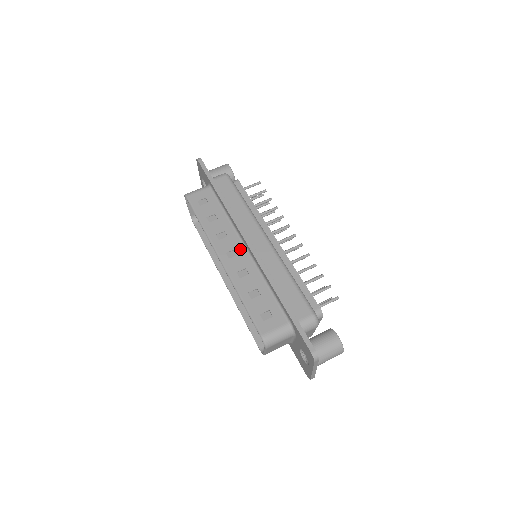
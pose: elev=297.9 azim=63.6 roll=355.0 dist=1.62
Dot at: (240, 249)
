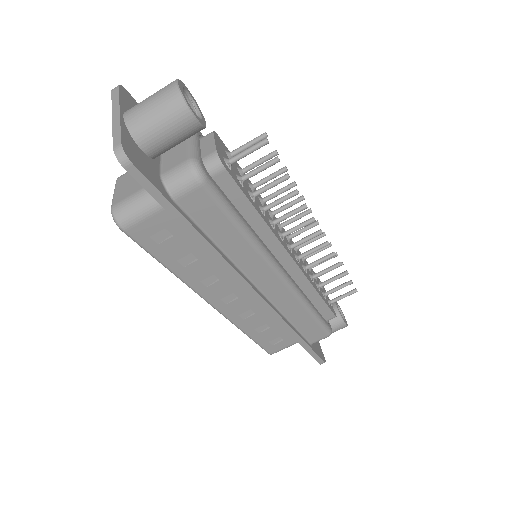
Dot at: (241, 292)
